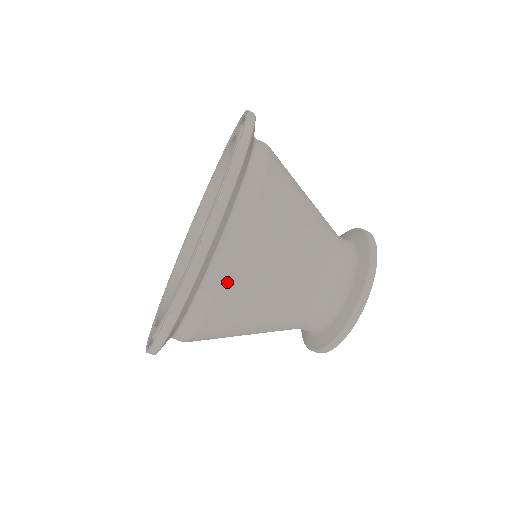
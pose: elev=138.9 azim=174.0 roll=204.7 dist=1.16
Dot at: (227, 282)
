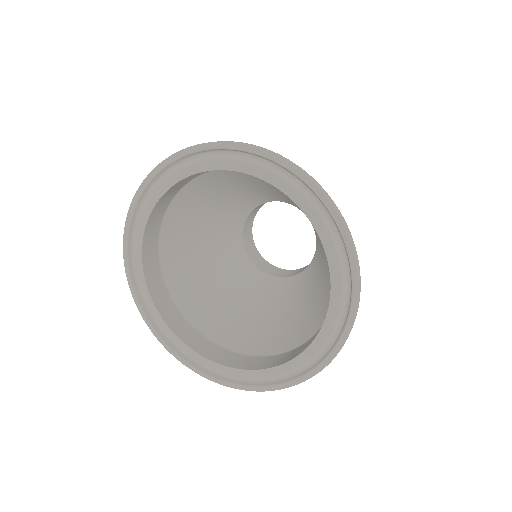
Dot at: occluded
